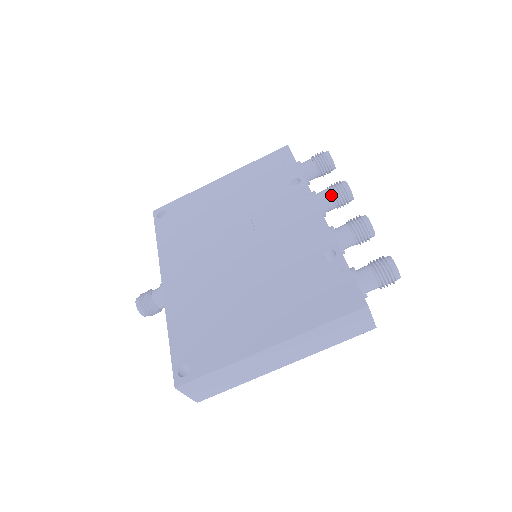
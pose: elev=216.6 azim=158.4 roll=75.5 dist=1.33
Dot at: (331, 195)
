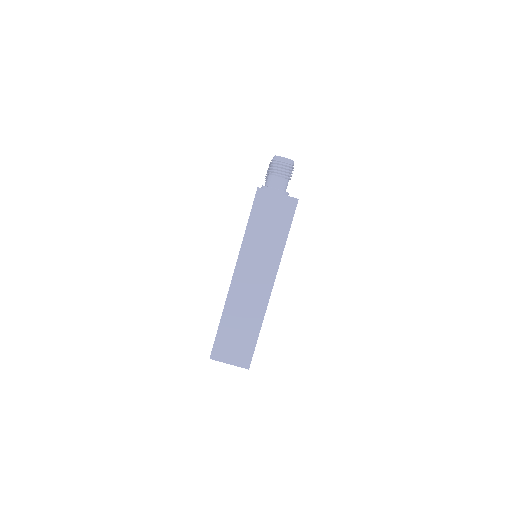
Dot at: occluded
